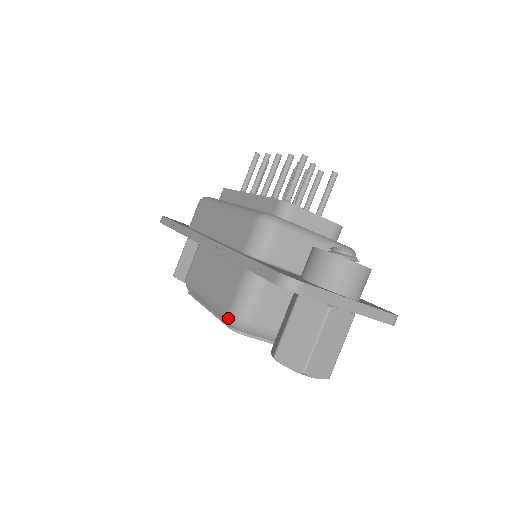
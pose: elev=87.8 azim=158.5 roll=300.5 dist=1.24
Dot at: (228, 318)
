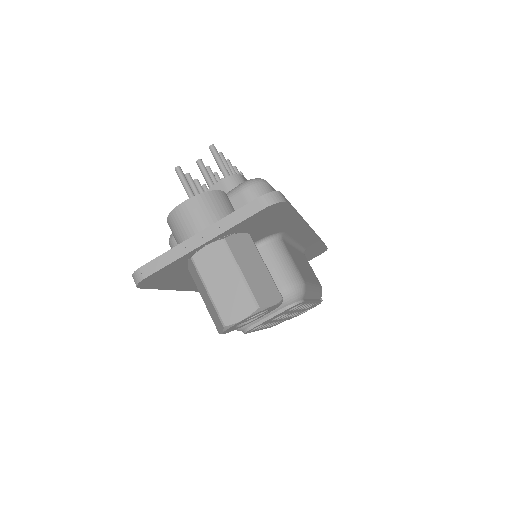
Dot at: occluded
